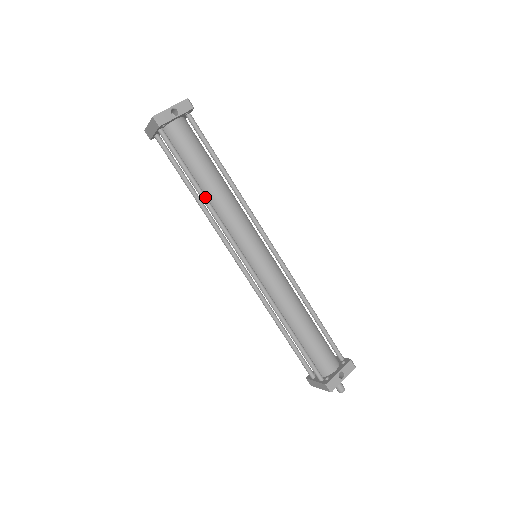
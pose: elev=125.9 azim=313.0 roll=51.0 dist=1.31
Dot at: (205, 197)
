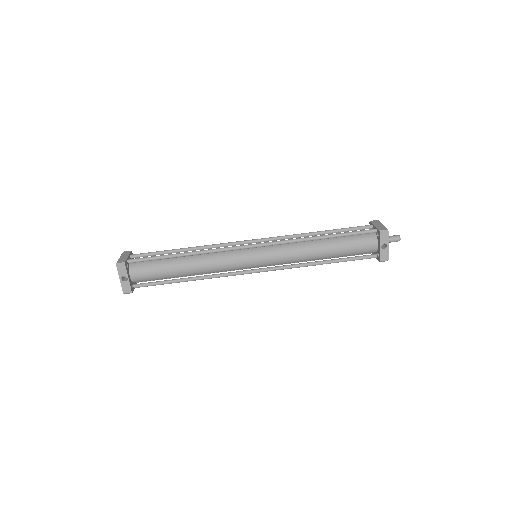
Dot at: (194, 279)
